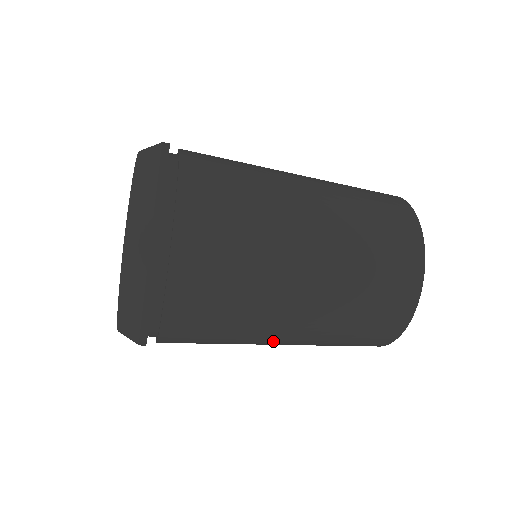
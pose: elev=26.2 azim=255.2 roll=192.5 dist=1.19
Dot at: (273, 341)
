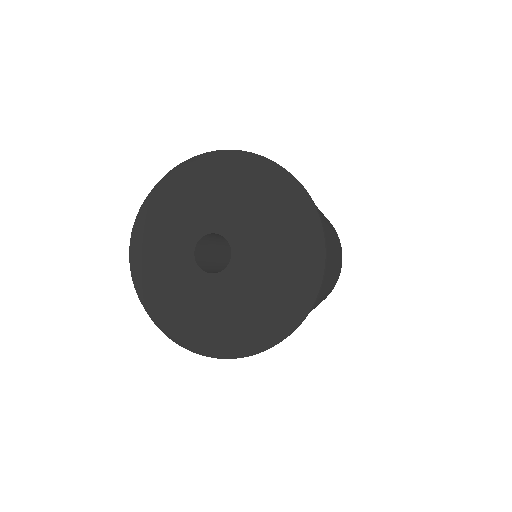
Dot at: occluded
